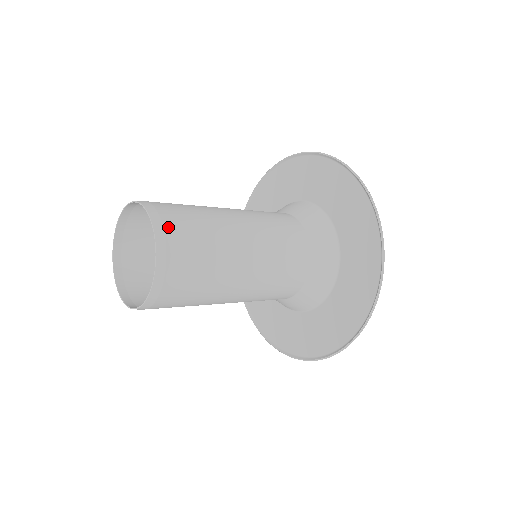
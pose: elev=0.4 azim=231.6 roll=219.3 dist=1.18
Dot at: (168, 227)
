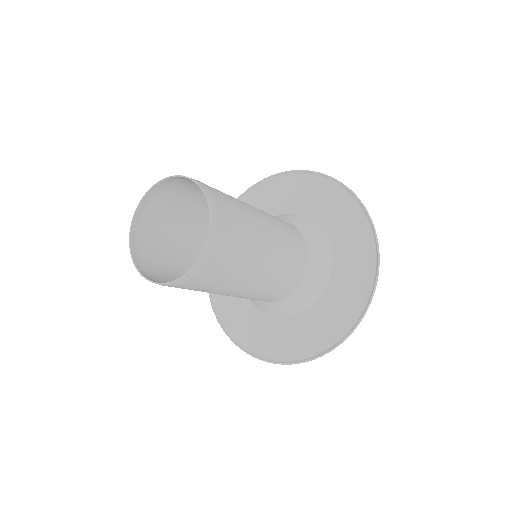
Dot at: (205, 185)
